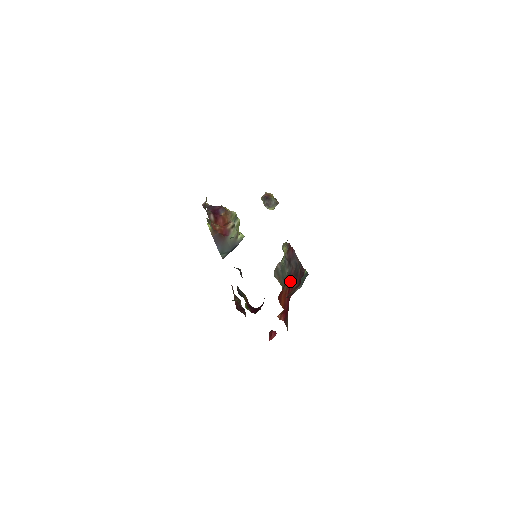
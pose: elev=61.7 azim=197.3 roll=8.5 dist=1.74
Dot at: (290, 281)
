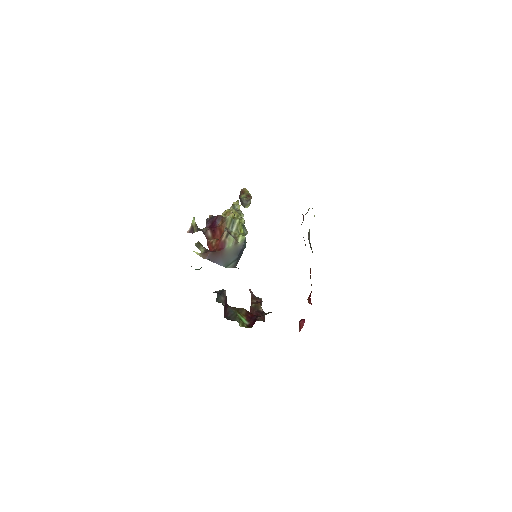
Dot at: occluded
